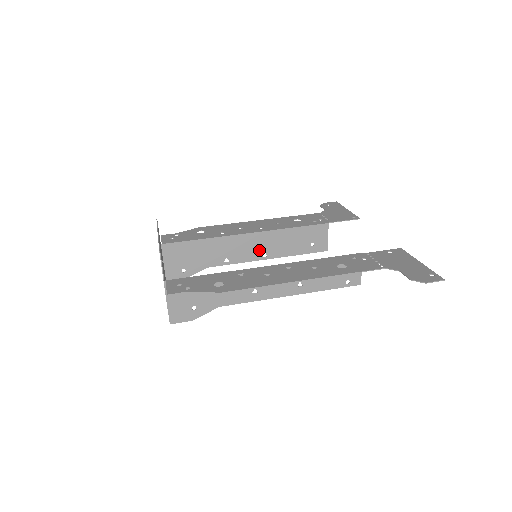
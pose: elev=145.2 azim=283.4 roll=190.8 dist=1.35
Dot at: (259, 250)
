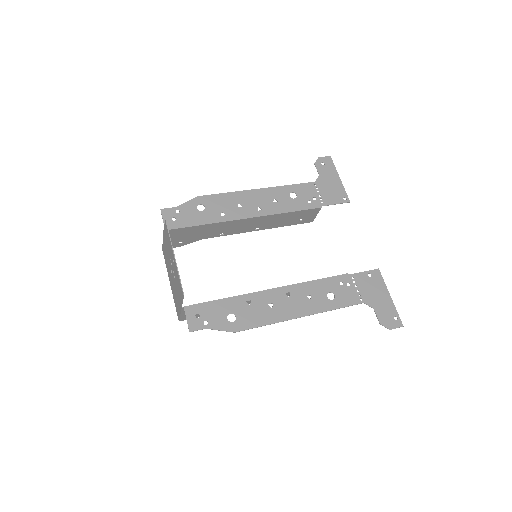
Dot at: (253, 226)
